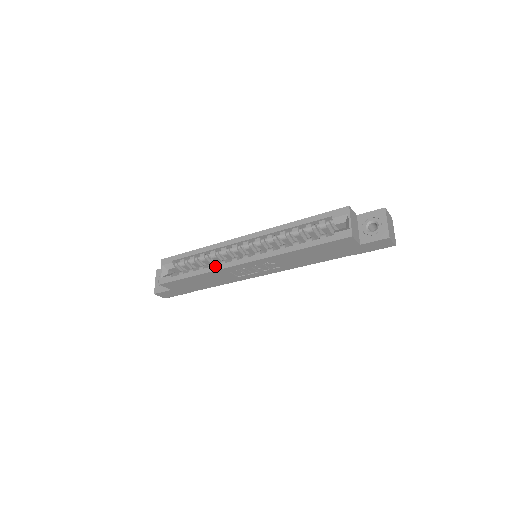
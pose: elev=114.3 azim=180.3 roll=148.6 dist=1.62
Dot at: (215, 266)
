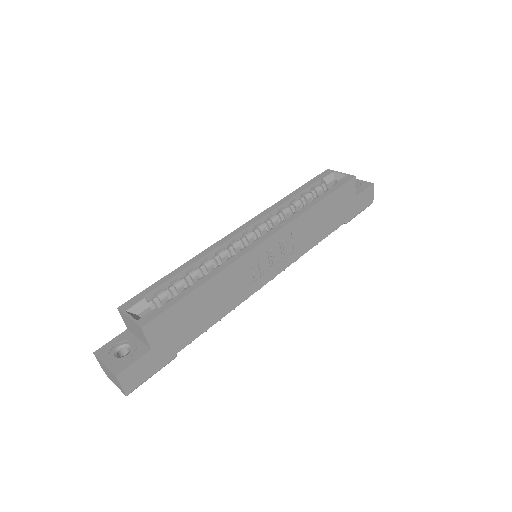
Dot at: (227, 261)
